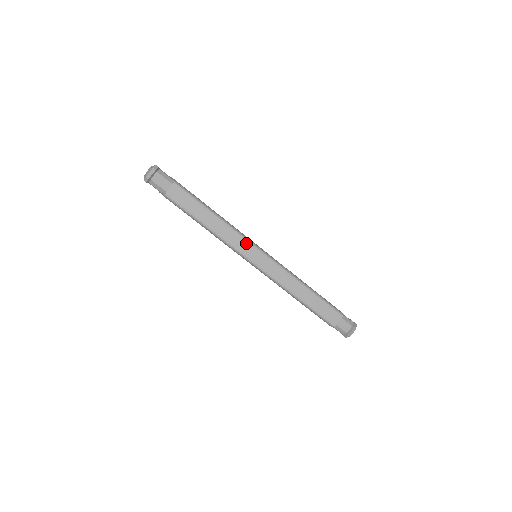
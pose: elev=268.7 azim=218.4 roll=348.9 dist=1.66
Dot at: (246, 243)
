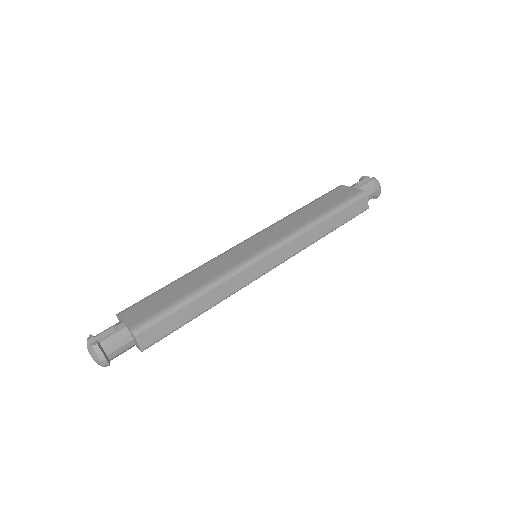
Dot at: (247, 270)
